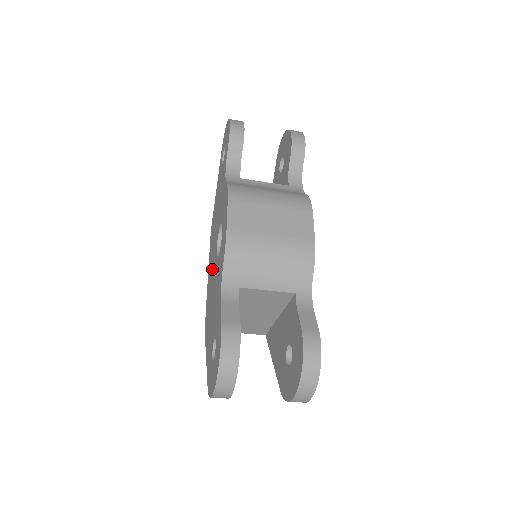
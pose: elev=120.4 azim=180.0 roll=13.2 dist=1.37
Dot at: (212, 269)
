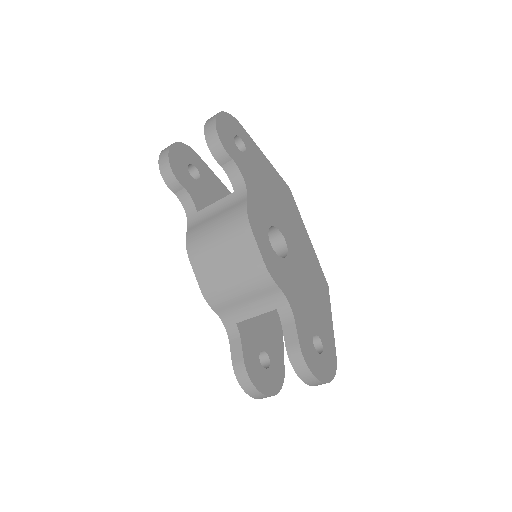
Dot at: occluded
